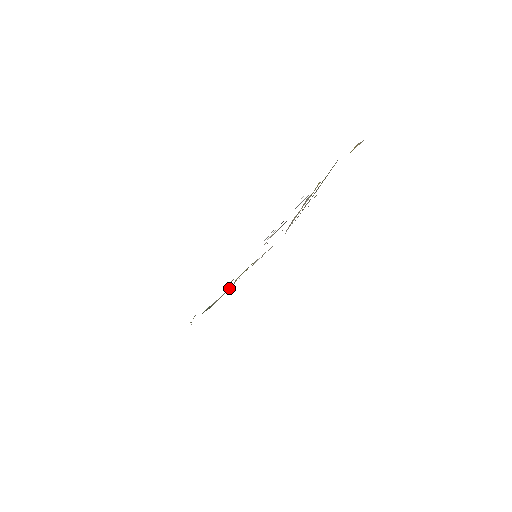
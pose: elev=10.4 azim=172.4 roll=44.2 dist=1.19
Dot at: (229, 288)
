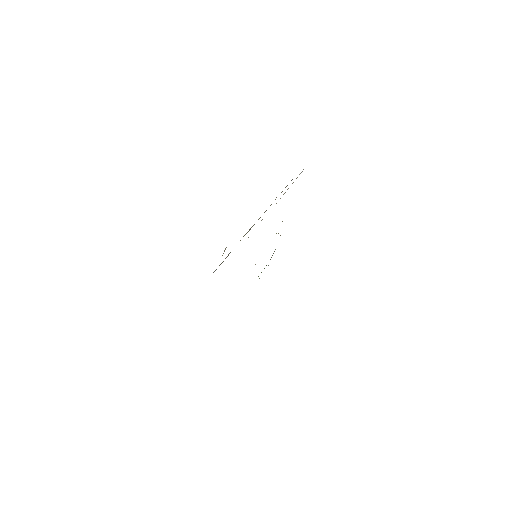
Dot at: occluded
